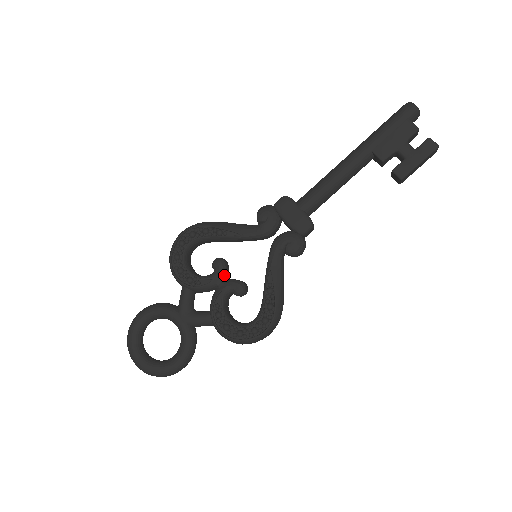
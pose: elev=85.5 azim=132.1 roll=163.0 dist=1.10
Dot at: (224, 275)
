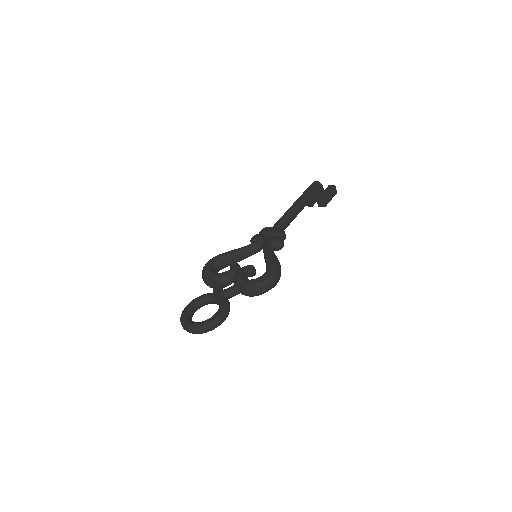
Dot at: (239, 267)
